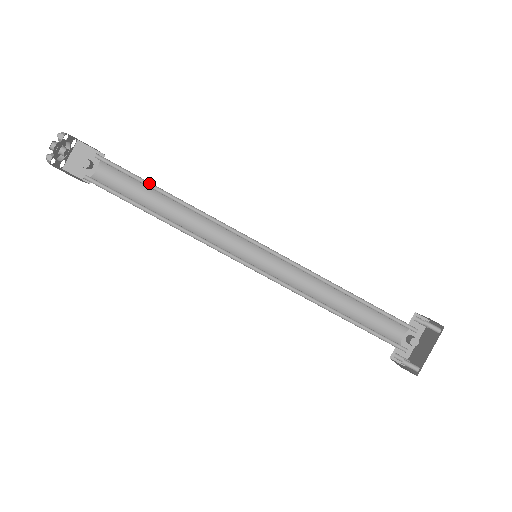
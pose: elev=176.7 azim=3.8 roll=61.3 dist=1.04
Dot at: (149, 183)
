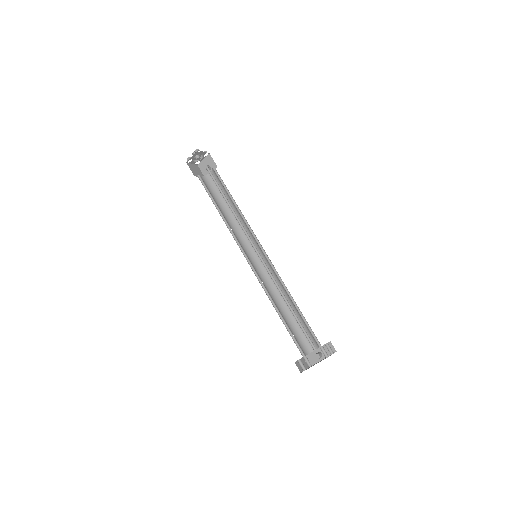
Dot at: occluded
